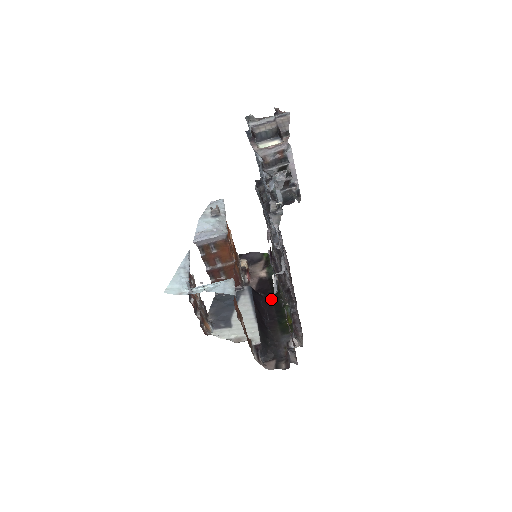
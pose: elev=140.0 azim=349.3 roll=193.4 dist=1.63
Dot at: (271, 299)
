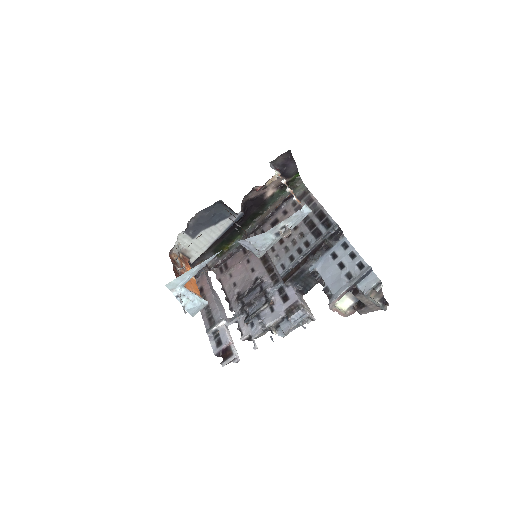
Dot at: (243, 221)
